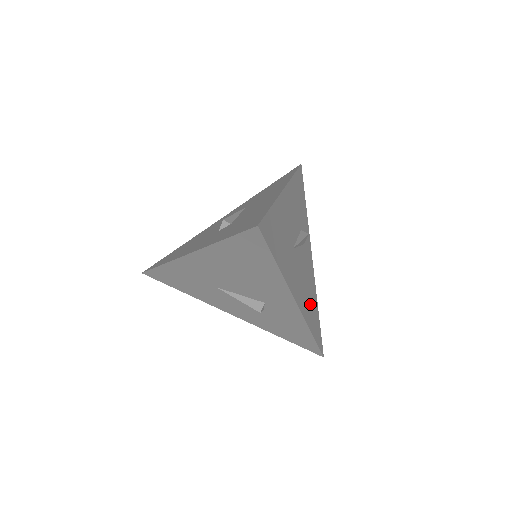
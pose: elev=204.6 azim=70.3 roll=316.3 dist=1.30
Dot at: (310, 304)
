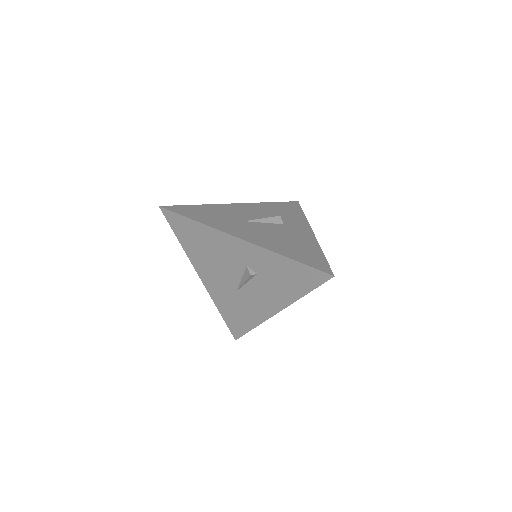
Dot at: (290, 246)
